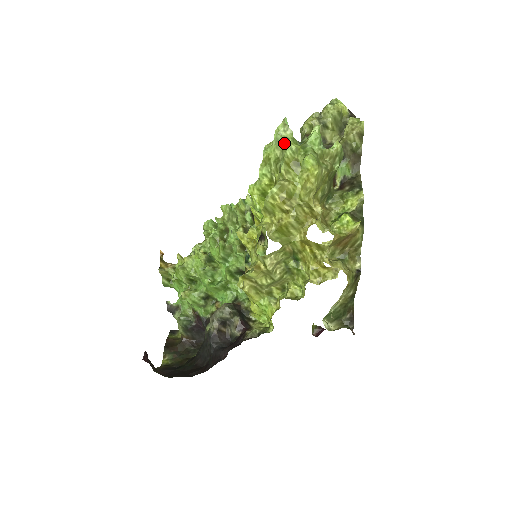
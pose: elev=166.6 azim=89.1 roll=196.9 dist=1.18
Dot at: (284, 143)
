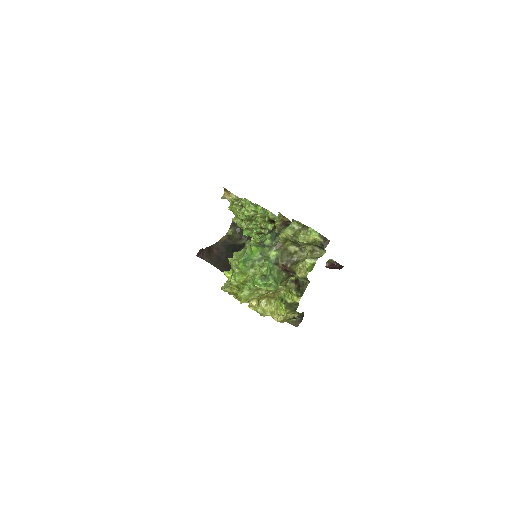
Dot at: (233, 274)
